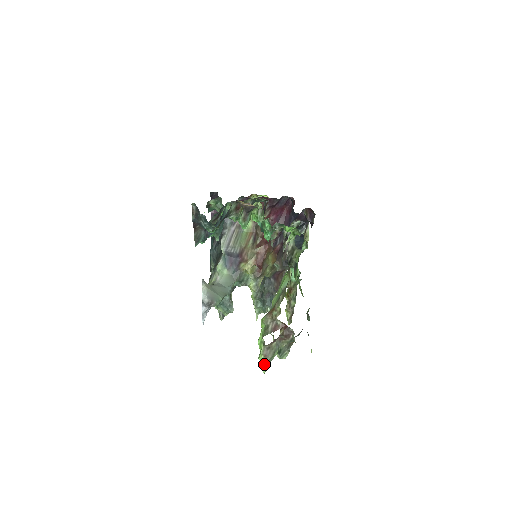
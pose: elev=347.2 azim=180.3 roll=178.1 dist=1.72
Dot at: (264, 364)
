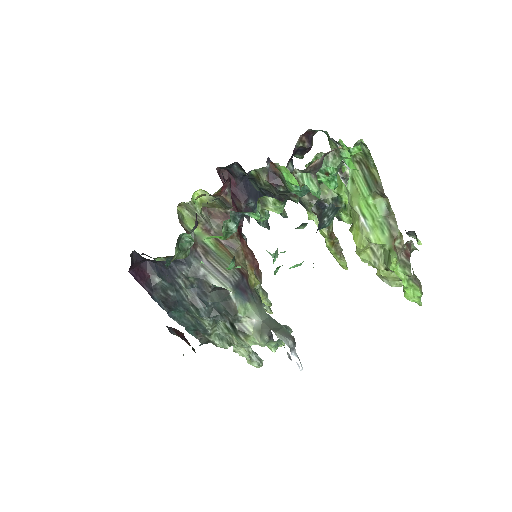
Dot at: (421, 296)
